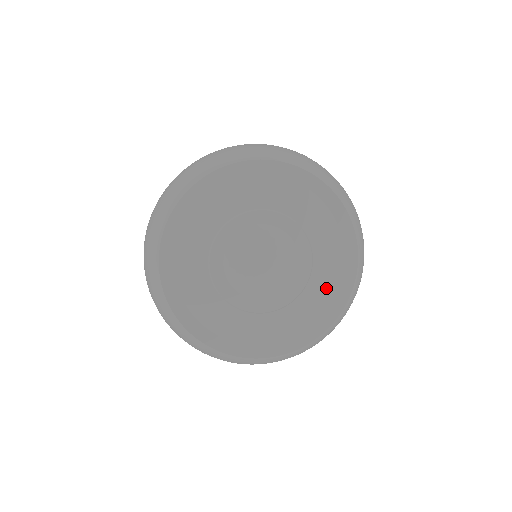
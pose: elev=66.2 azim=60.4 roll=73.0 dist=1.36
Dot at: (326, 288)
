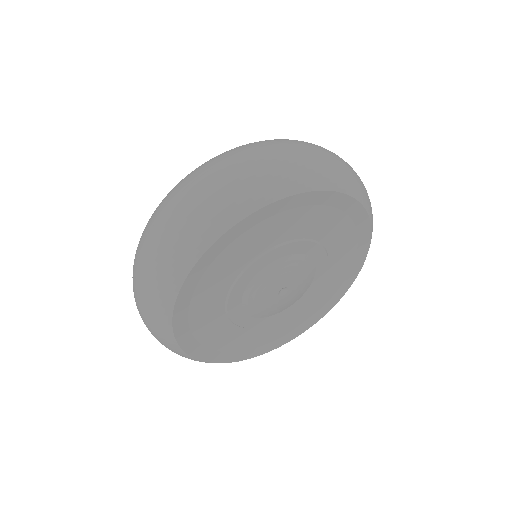
Dot at: (312, 309)
